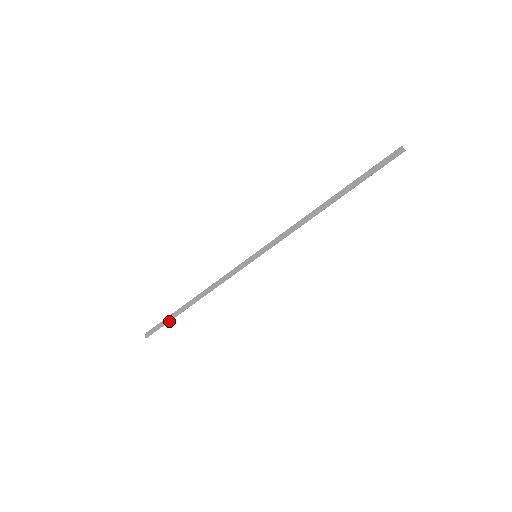
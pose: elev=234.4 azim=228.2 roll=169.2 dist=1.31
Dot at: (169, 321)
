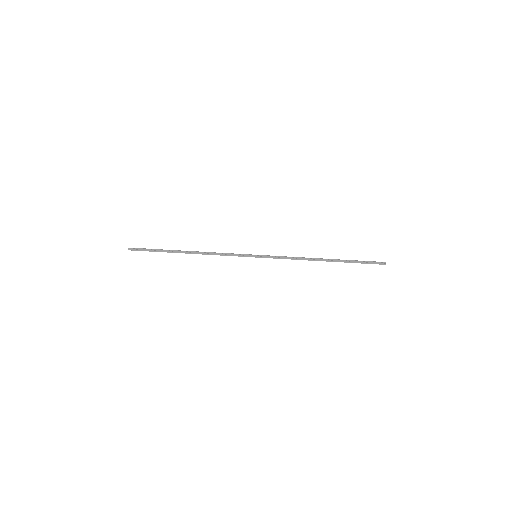
Dot at: (158, 250)
